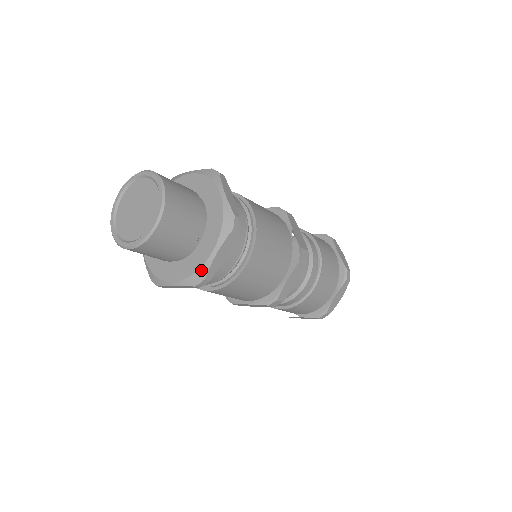
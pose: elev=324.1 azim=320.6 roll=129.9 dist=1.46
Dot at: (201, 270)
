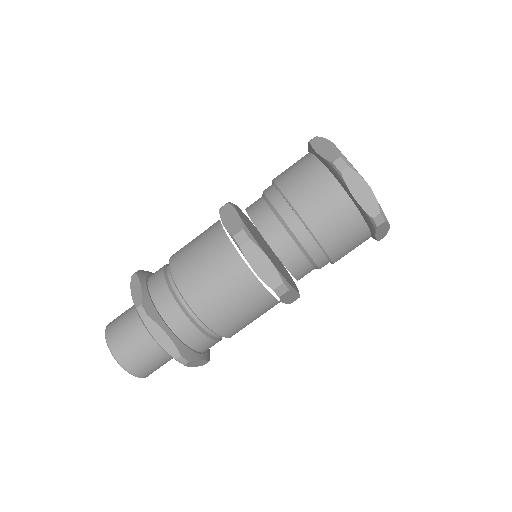
Dot at: occluded
